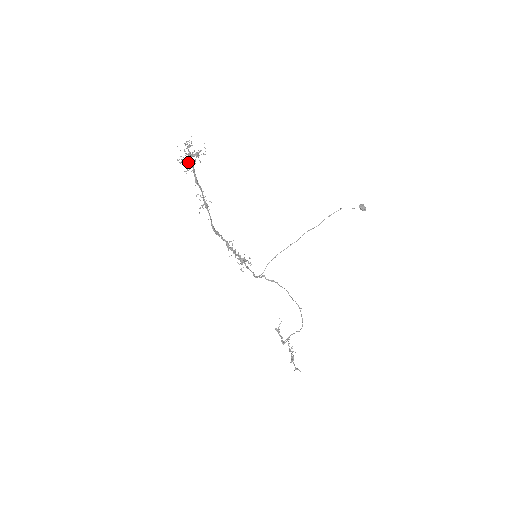
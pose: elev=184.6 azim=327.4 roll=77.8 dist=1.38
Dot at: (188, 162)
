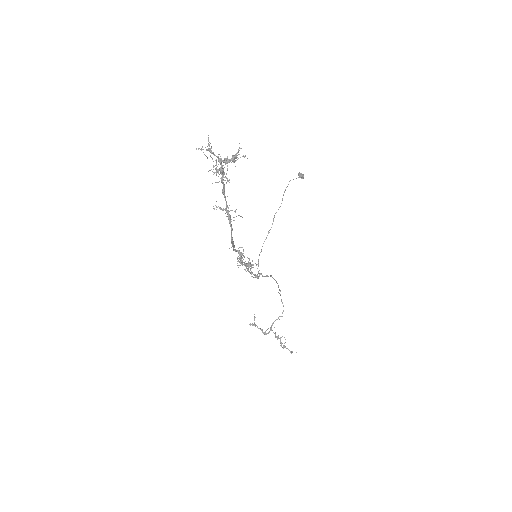
Dot at: occluded
